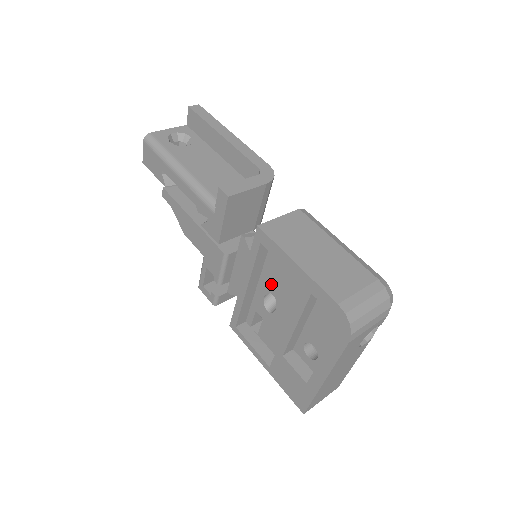
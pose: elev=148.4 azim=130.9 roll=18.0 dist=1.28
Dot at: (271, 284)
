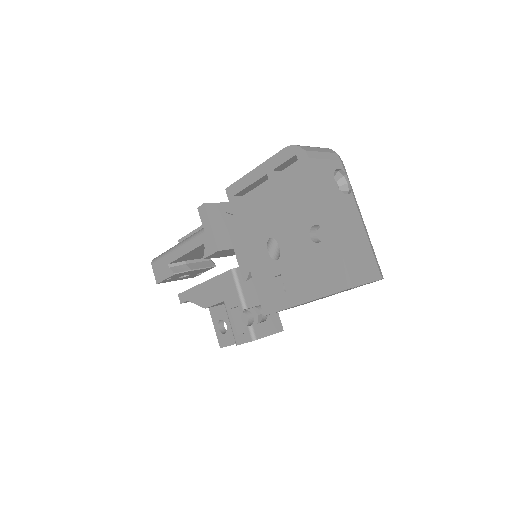
Dot at: (263, 231)
